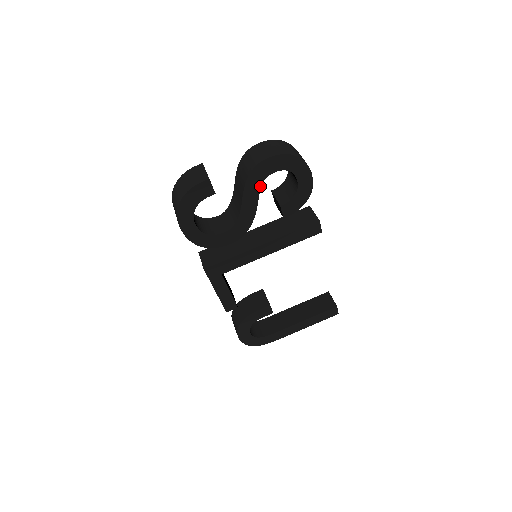
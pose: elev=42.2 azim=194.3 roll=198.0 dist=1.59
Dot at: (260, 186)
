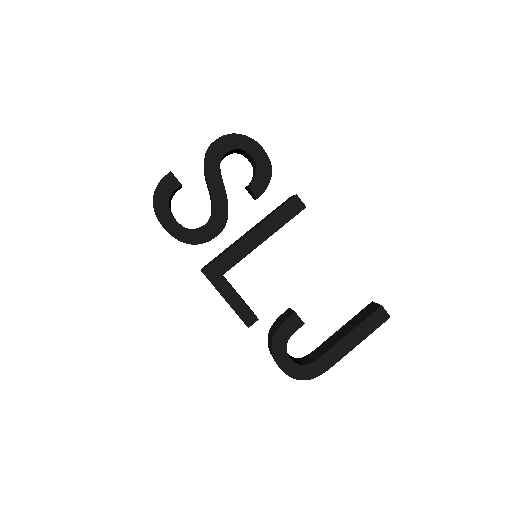
Dot at: (219, 169)
